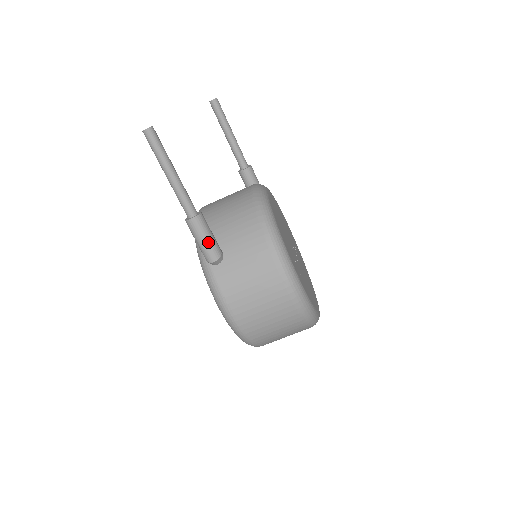
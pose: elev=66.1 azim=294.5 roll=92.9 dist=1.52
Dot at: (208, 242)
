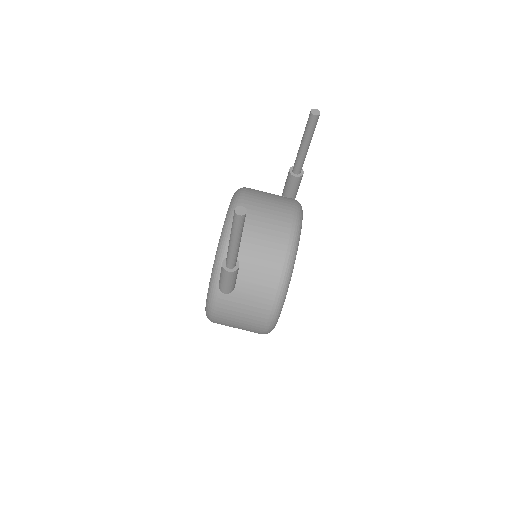
Dot at: (230, 285)
